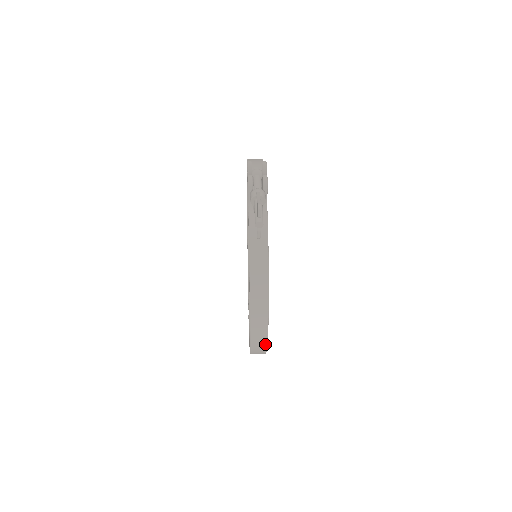
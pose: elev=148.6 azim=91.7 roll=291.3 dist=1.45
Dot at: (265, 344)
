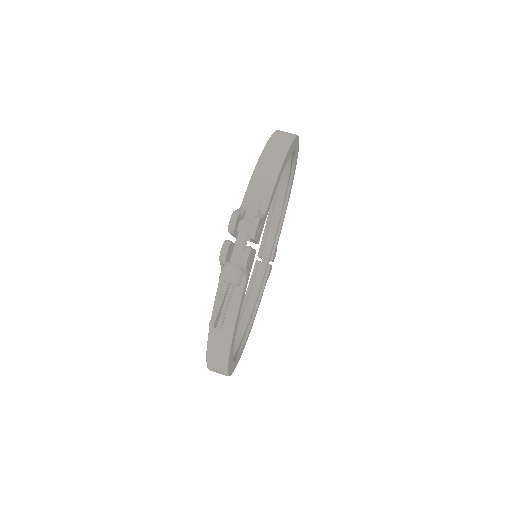
Dot at: occluded
